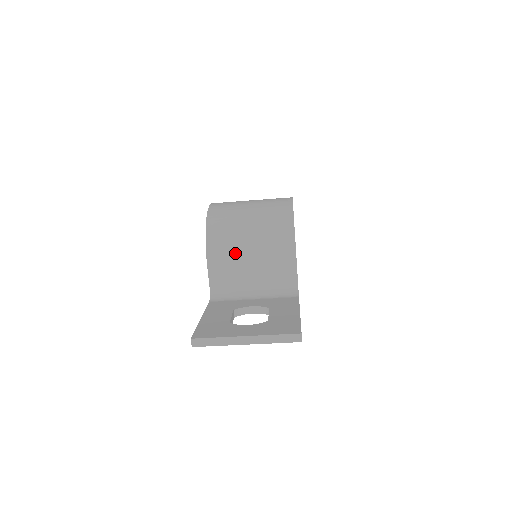
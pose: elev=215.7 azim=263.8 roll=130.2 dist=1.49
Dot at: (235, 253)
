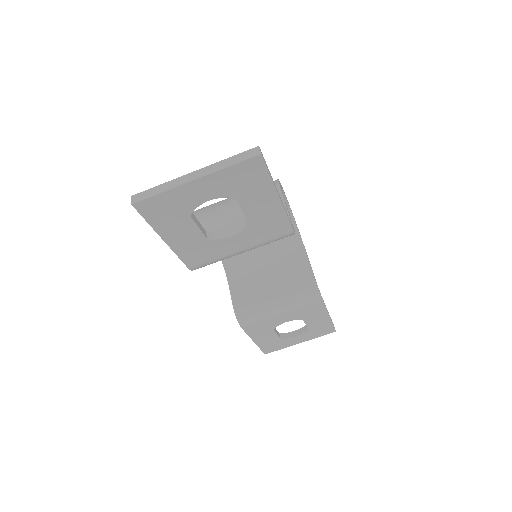
Dot at: (217, 215)
